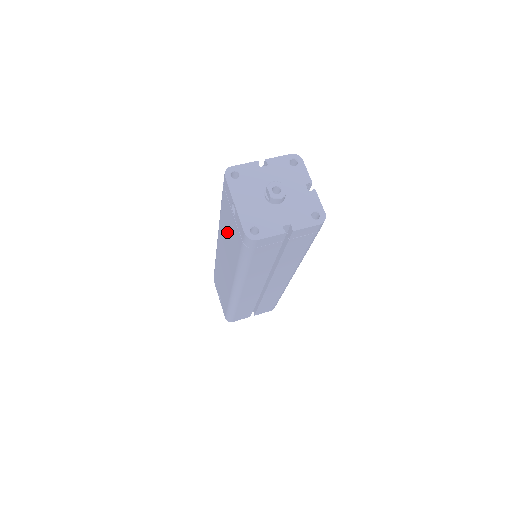
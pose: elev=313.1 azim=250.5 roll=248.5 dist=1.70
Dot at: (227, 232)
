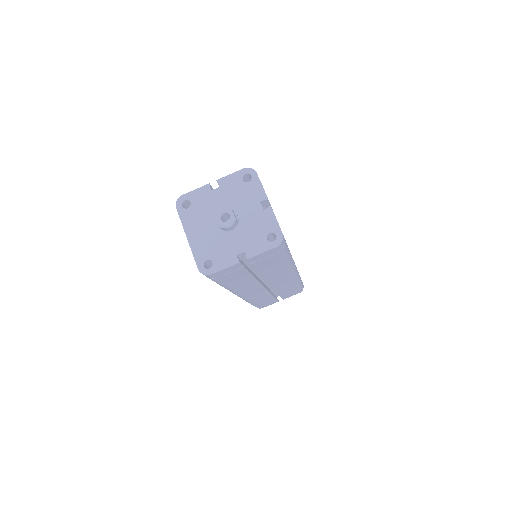
Dot at: occluded
